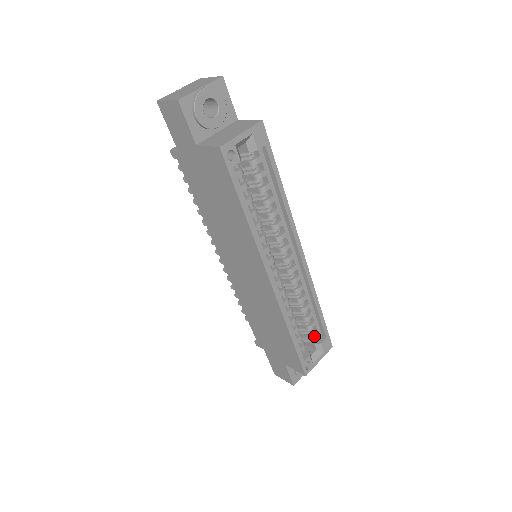
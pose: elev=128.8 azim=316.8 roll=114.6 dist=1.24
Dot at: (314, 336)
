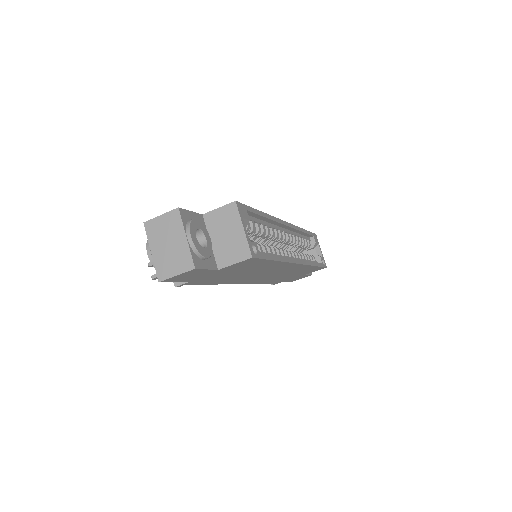
Dot at: (310, 245)
